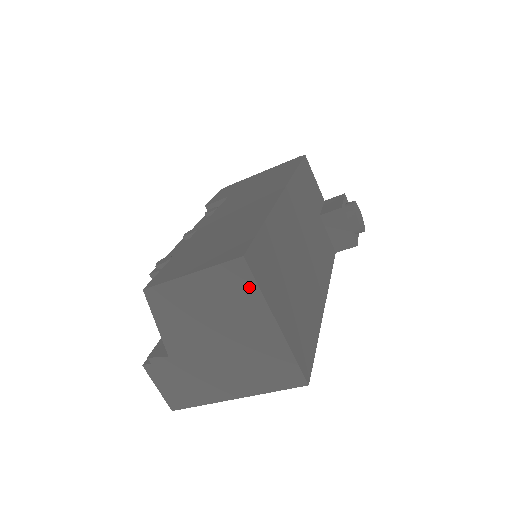
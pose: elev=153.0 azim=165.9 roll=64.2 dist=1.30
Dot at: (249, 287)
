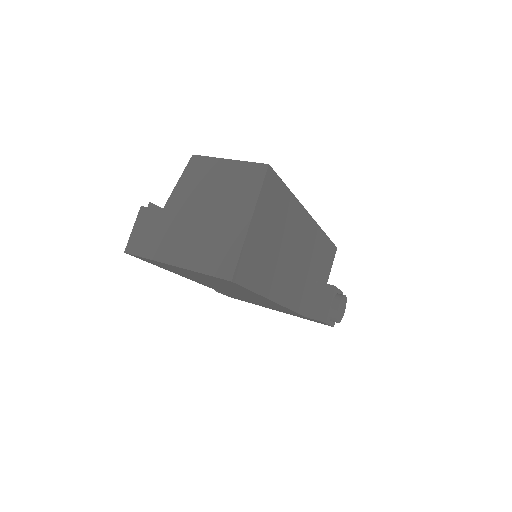
Dot at: (255, 186)
